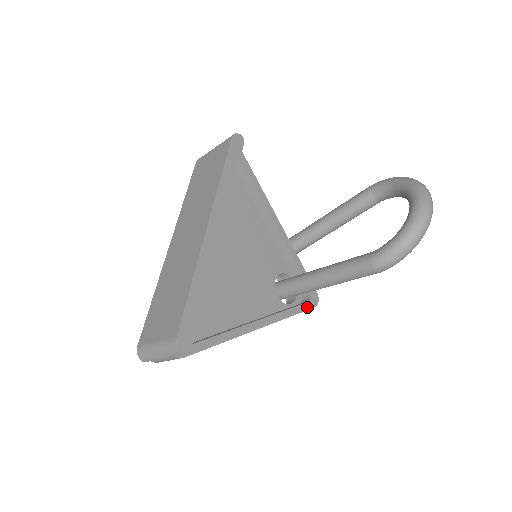
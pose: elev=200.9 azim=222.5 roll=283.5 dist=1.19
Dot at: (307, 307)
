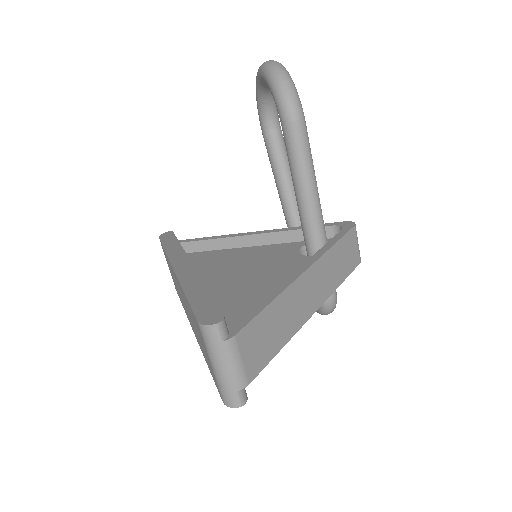
Dot at: (345, 231)
